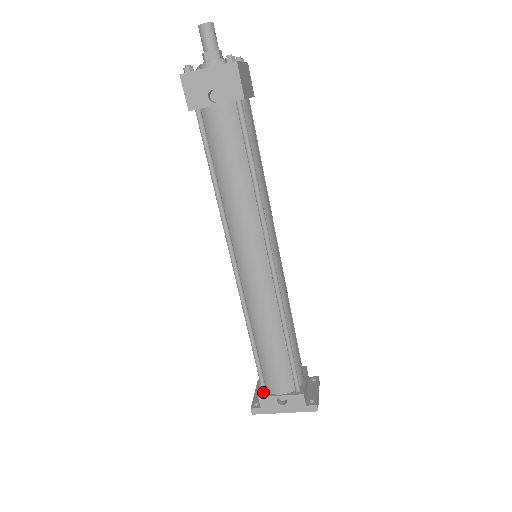
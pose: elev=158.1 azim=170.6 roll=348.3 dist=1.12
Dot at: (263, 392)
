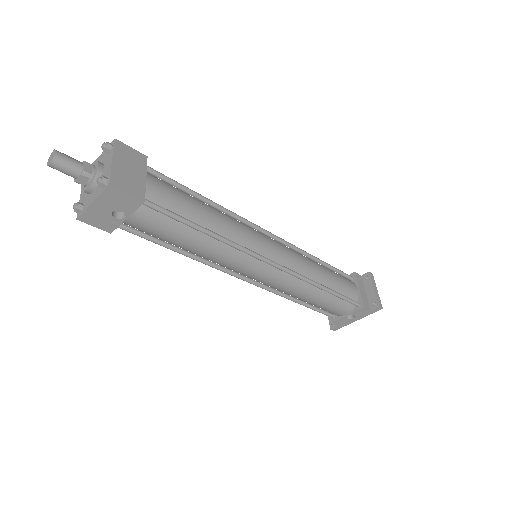
Dot at: (332, 318)
